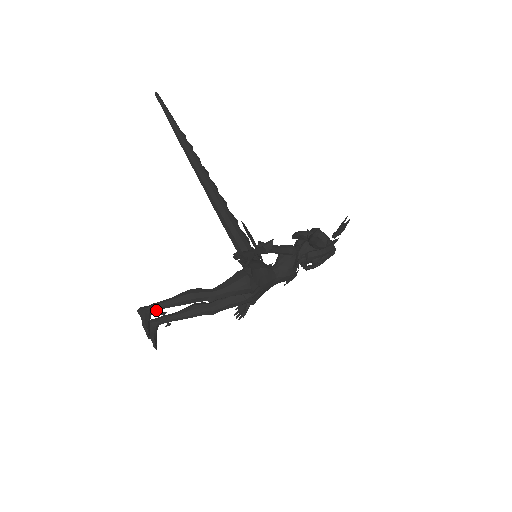
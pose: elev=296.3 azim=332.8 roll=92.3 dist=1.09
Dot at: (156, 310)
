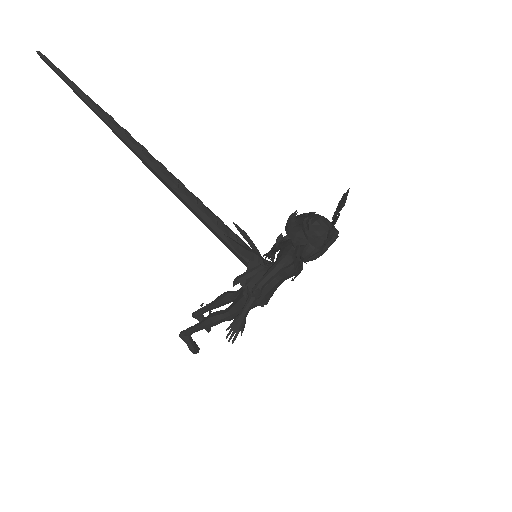
Dot at: occluded
